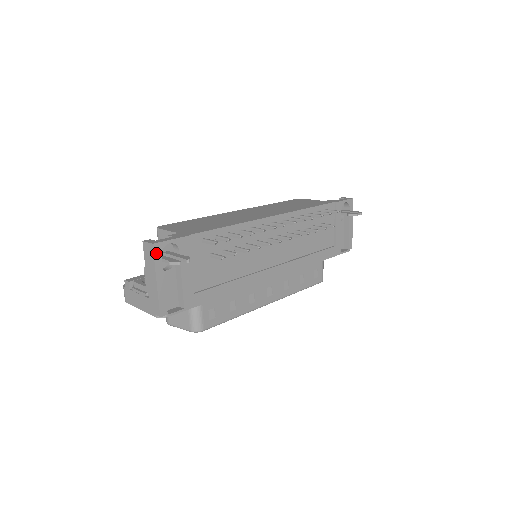
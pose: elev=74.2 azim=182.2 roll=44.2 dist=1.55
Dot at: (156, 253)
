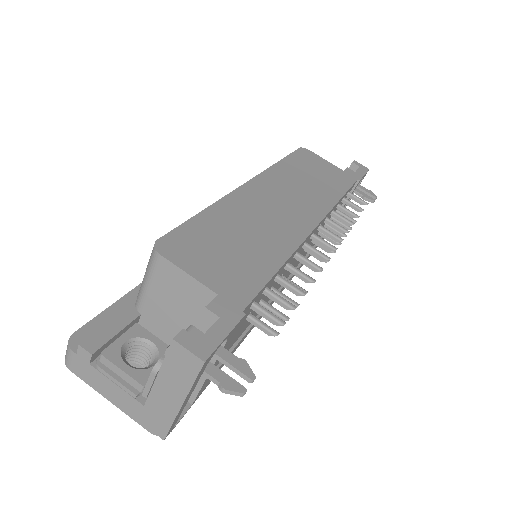
Dot at: (201, 370)
